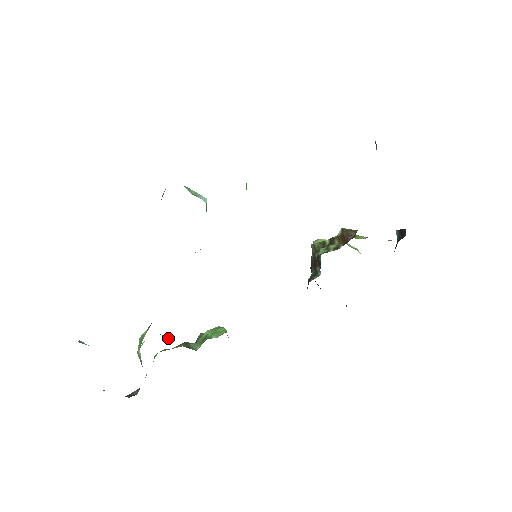
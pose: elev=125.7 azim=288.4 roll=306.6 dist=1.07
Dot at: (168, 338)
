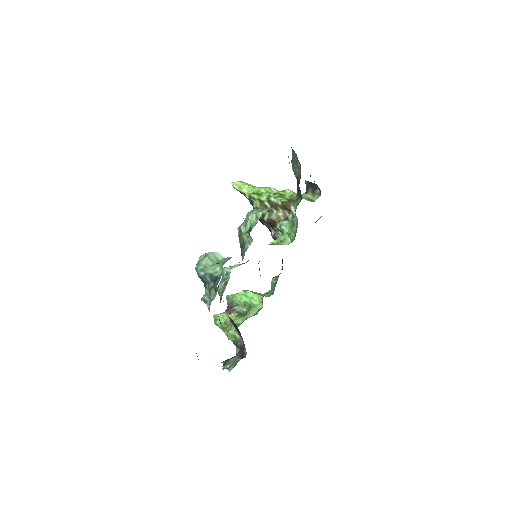
Dot at: (236, 322)
